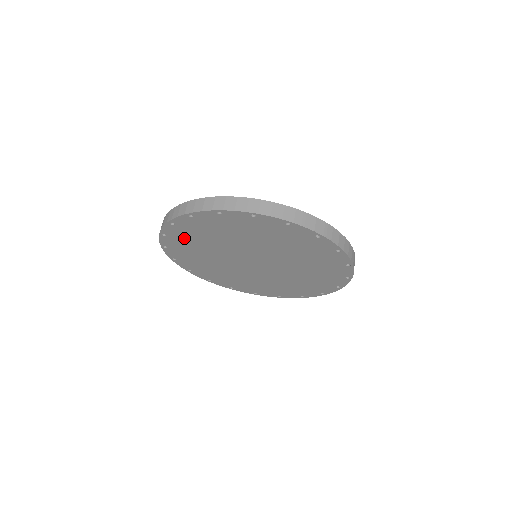
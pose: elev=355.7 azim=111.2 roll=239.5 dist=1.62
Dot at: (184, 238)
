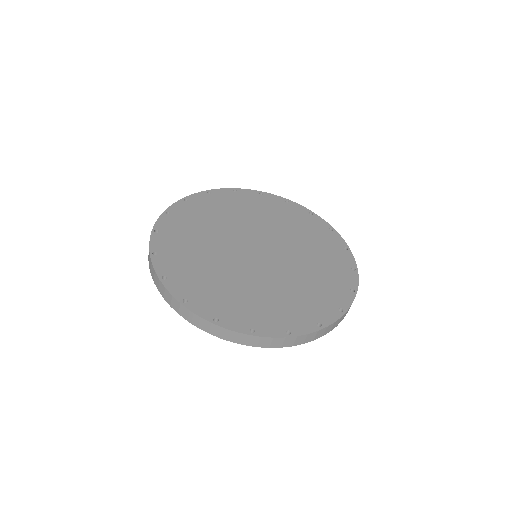
Dot at: occluded
